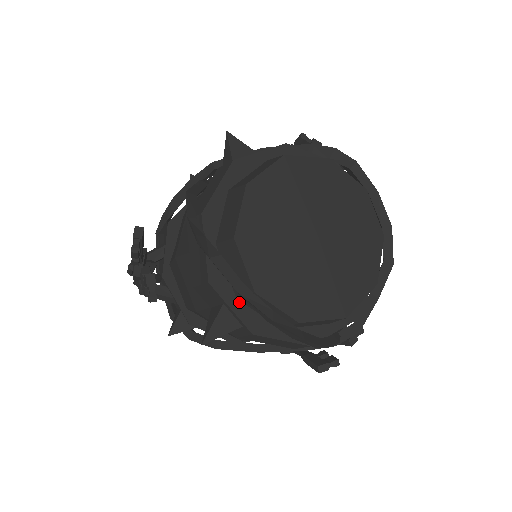
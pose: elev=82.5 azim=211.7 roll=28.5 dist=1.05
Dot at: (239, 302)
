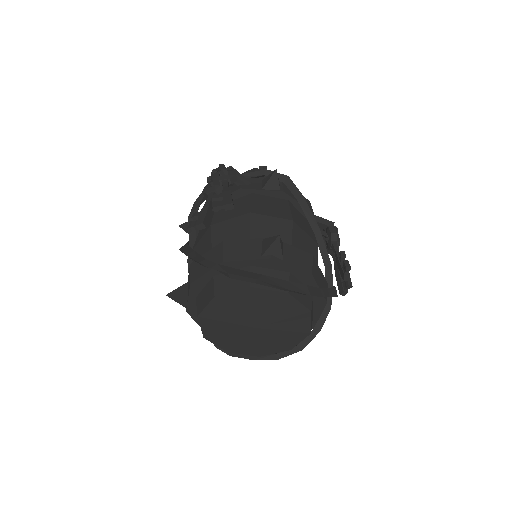
Dot at: occluded
